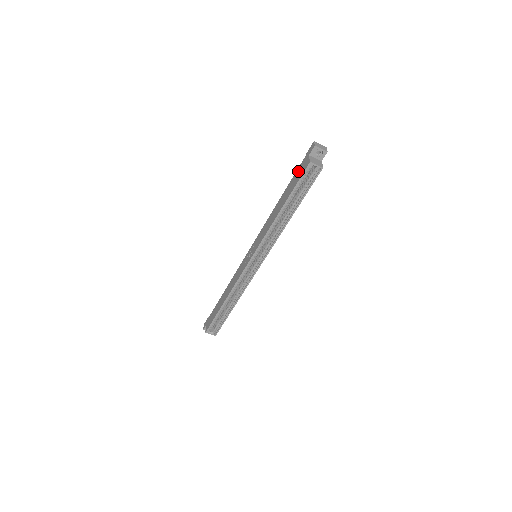
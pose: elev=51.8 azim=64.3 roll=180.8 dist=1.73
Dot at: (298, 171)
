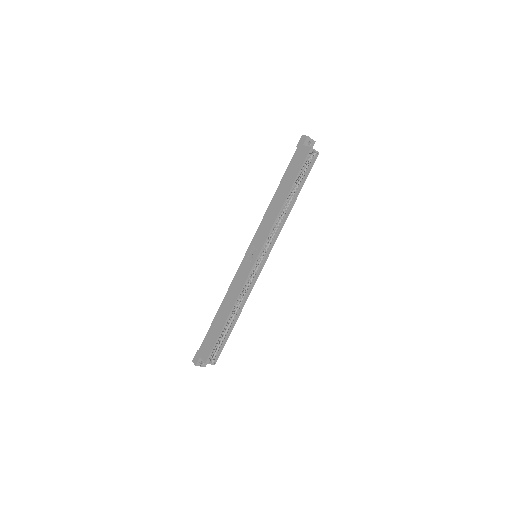
Dot at: (294, 161)
